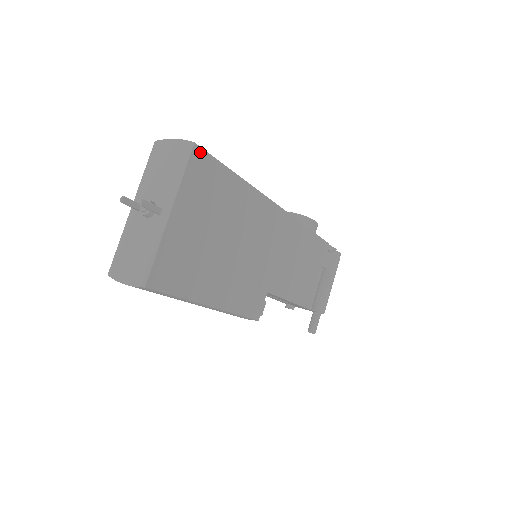
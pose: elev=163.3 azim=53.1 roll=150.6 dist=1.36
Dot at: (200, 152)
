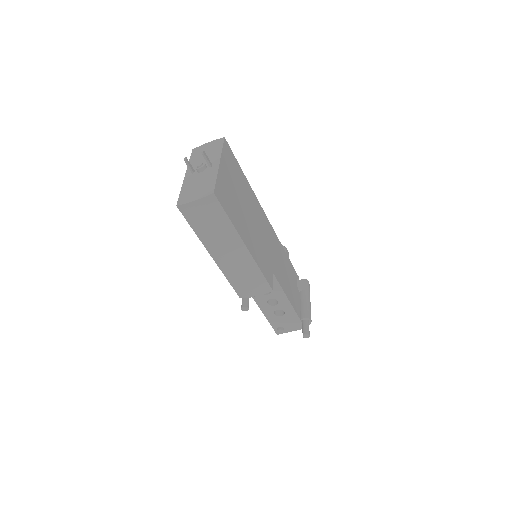
Dot at: (227, 145)
